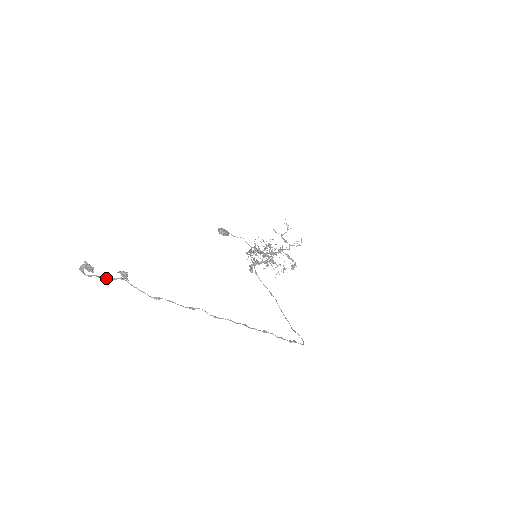
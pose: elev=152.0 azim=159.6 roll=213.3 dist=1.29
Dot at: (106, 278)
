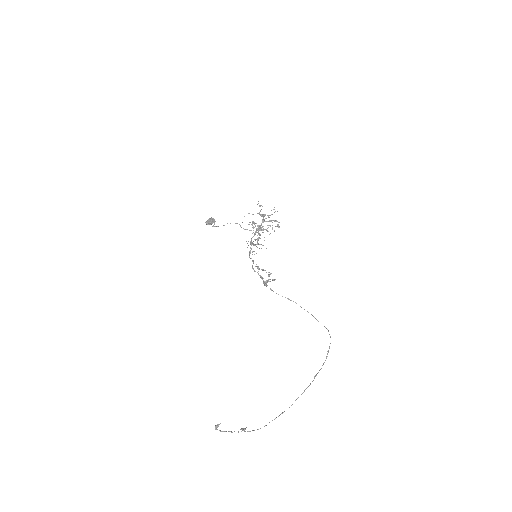
Dot at: occluded
